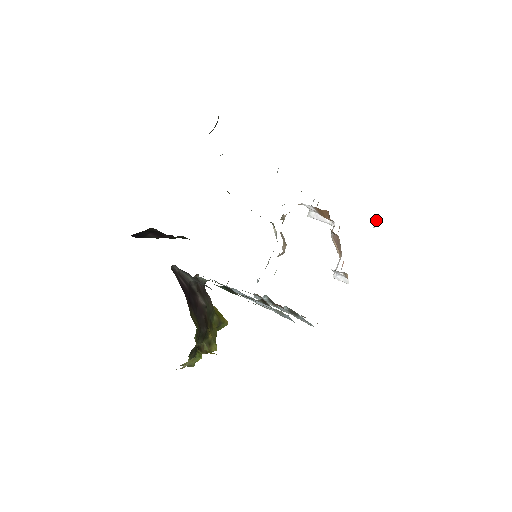
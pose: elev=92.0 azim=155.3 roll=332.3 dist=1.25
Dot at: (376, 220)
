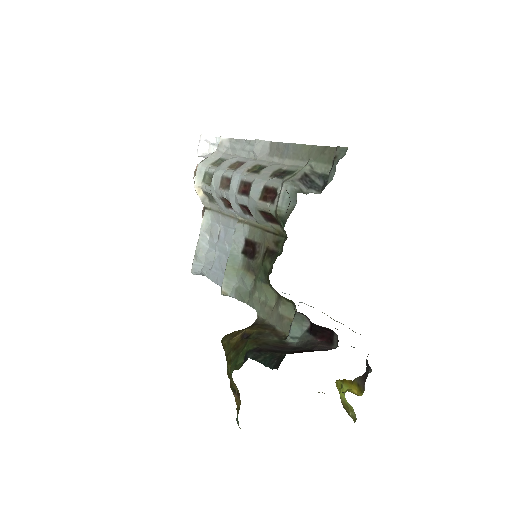
Dot at: occluded
